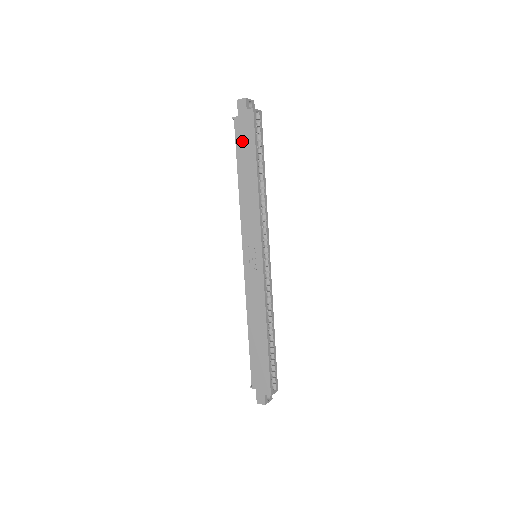
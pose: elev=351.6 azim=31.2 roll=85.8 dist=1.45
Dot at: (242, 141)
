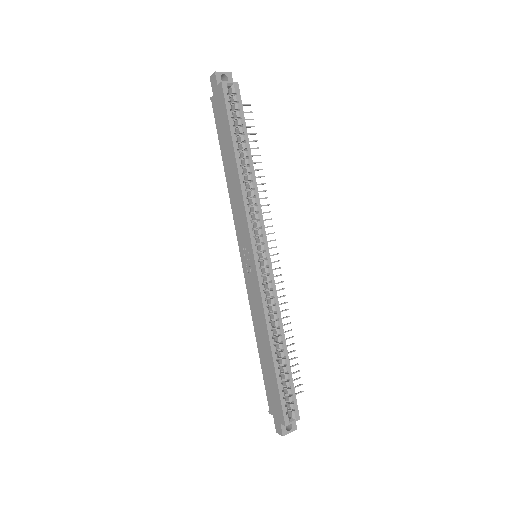
Dot at: (220, 123)
